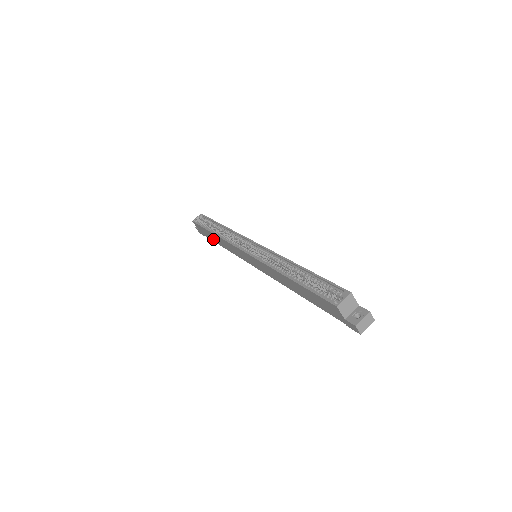
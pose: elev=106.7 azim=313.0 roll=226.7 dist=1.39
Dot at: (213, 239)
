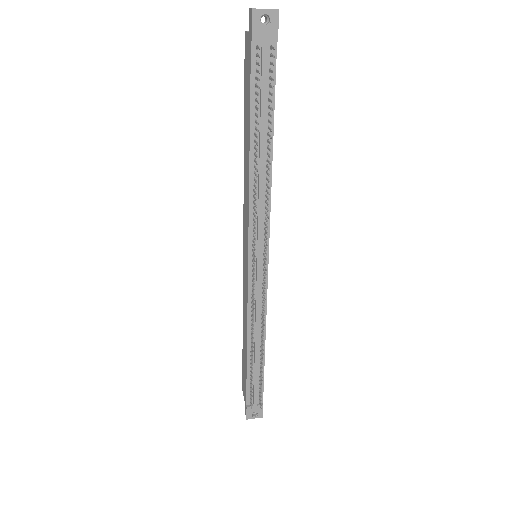
Dot at: (245, 364)
